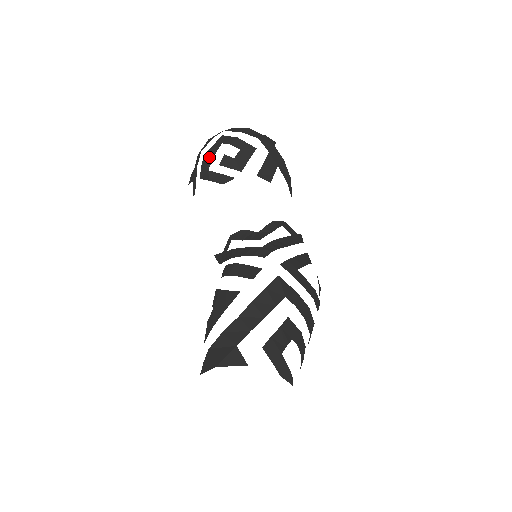
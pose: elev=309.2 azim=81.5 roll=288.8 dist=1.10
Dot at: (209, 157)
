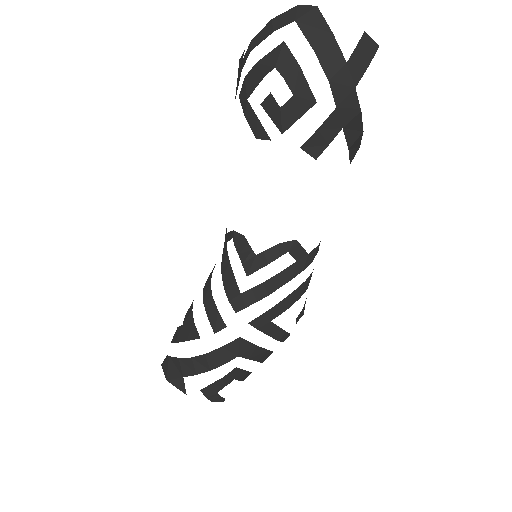
Dot at: (254, 78)
